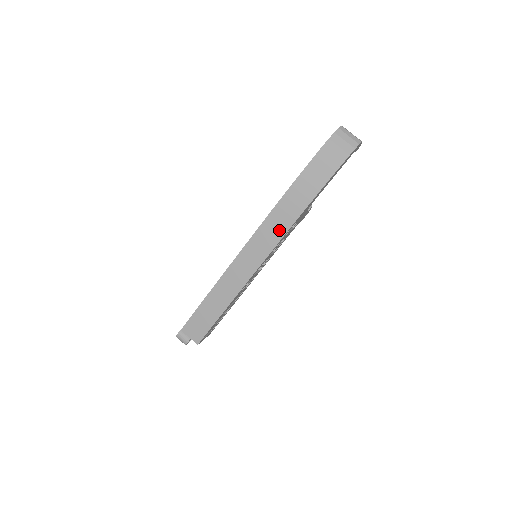
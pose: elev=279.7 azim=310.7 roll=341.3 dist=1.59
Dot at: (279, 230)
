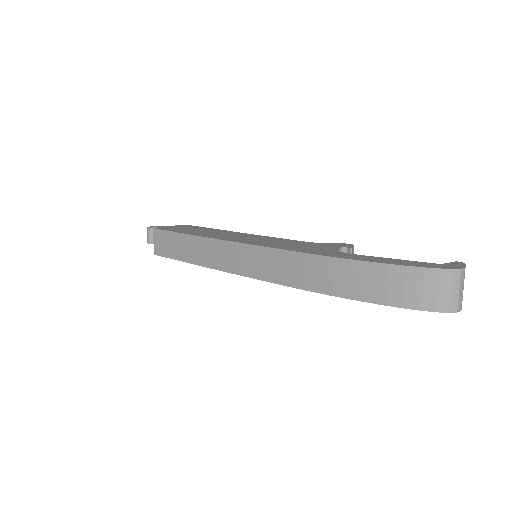
Dot at: (281, 274)
